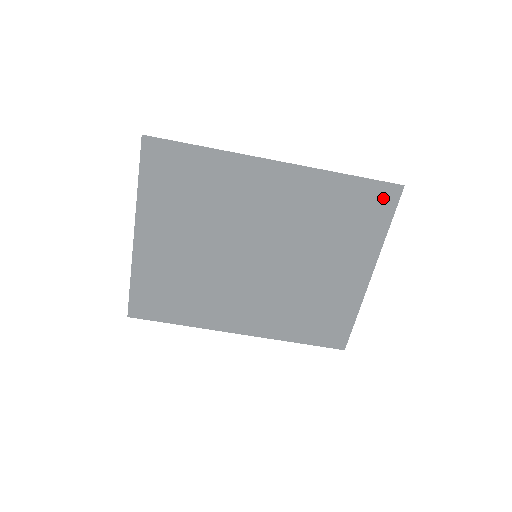
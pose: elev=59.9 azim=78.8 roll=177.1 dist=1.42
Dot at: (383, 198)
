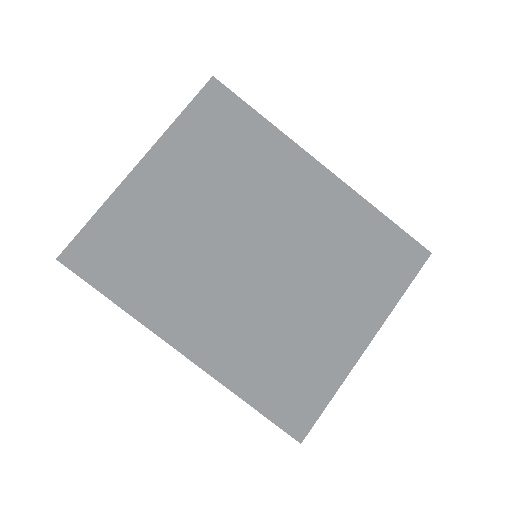
Dot at: (408, 256)
